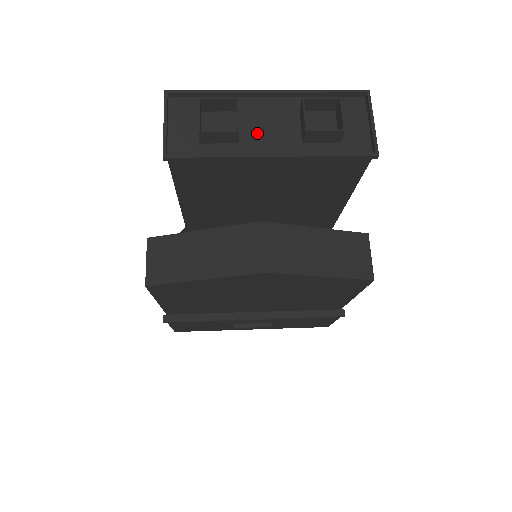
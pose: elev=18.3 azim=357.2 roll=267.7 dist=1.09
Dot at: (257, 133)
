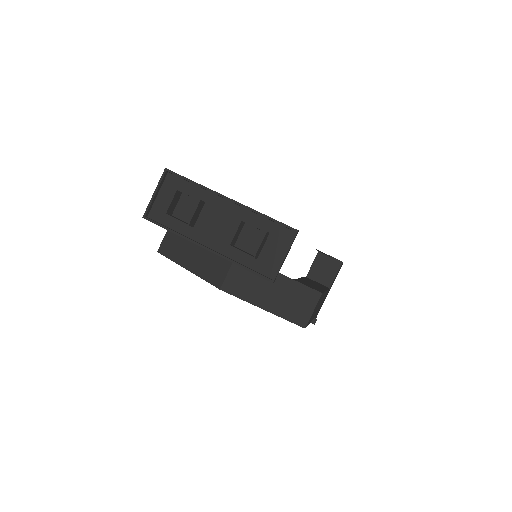
Dot at: (208, 225)
